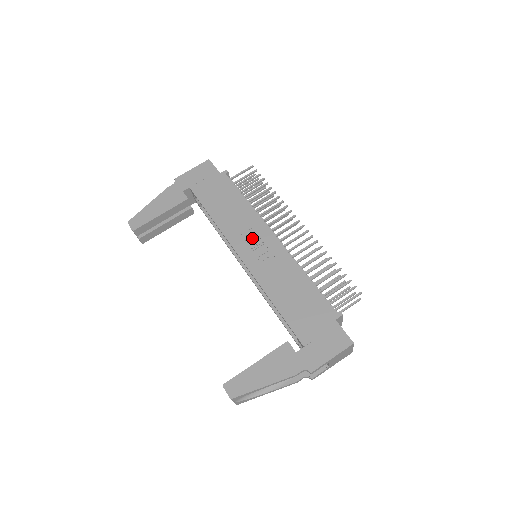
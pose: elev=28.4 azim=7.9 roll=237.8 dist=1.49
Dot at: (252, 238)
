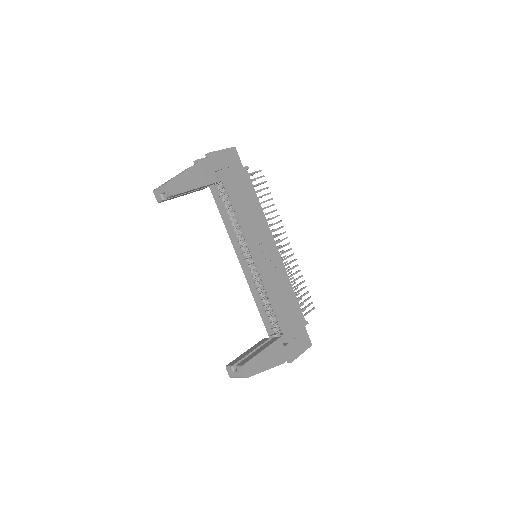
Dot at: (263, 243)
